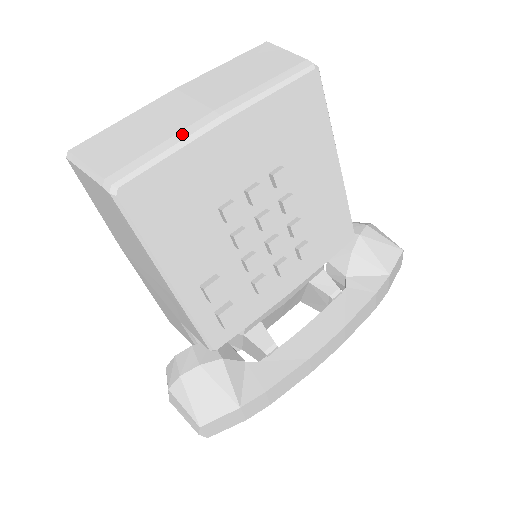
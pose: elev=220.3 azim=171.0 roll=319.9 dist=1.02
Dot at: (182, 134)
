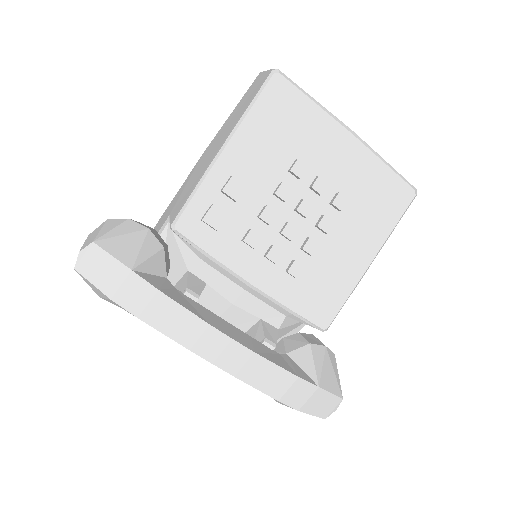
Dot at: occluded
